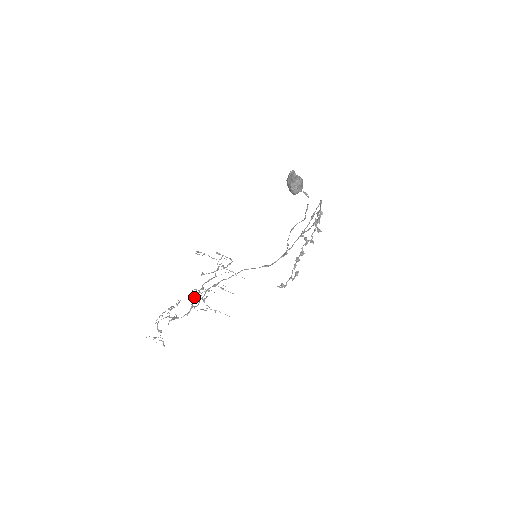
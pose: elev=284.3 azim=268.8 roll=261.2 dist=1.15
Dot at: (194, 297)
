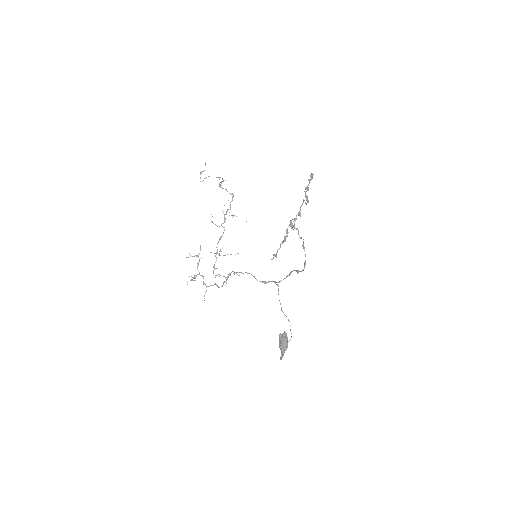
Dot at: occluded
